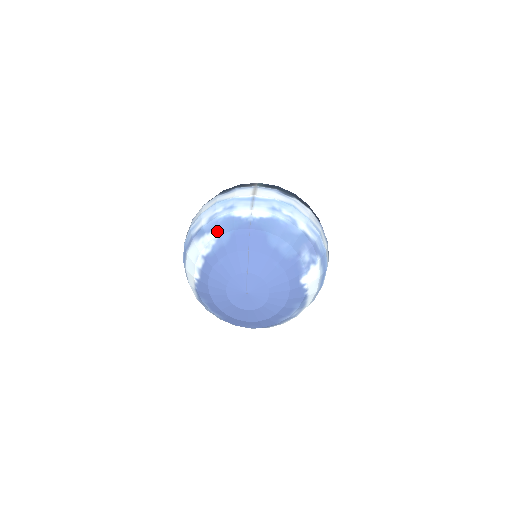
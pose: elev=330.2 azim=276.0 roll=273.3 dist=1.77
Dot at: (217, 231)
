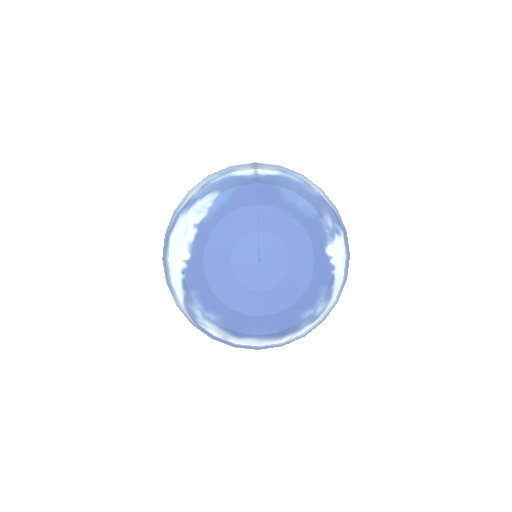
Dot at: (214, 192)
